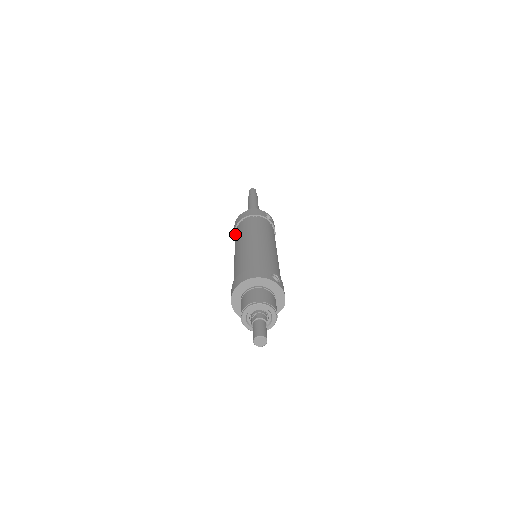
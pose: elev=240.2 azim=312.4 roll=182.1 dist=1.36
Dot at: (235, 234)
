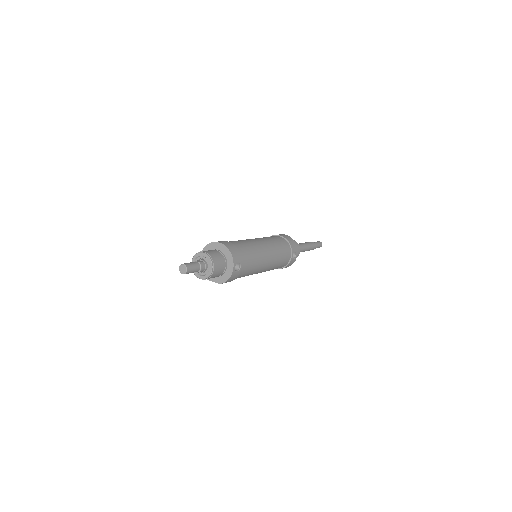
Dot at: occluded
